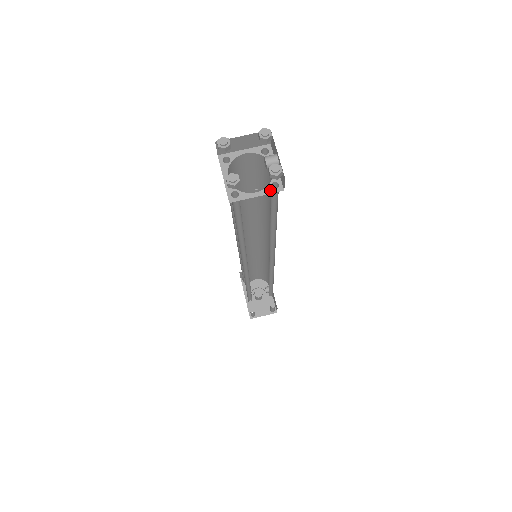
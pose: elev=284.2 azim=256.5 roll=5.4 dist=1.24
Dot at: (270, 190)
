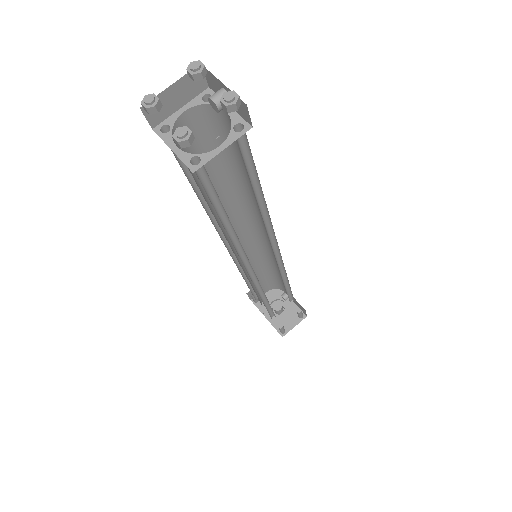
Dot at: (235, 135)
